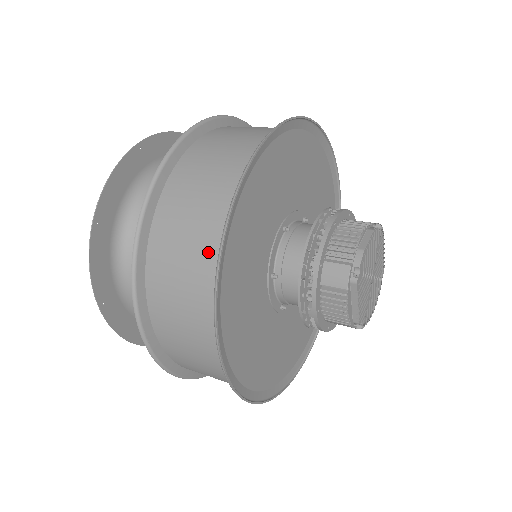
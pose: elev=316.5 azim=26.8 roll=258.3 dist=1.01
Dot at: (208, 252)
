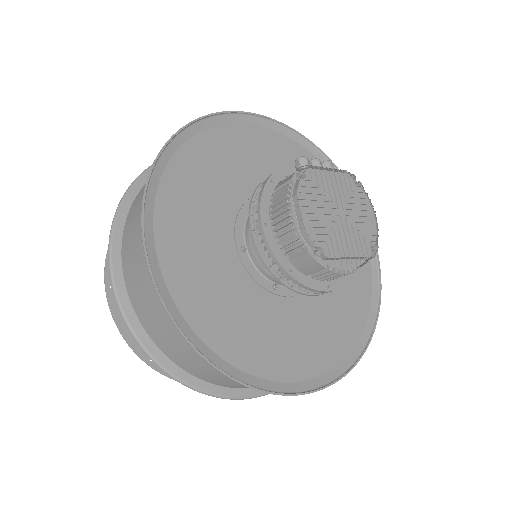
Dot at: occluded
